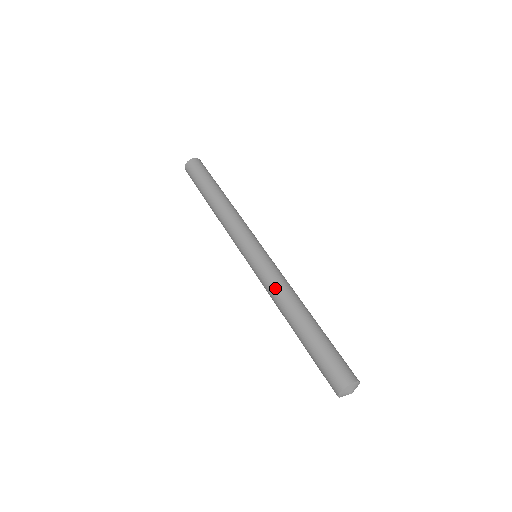
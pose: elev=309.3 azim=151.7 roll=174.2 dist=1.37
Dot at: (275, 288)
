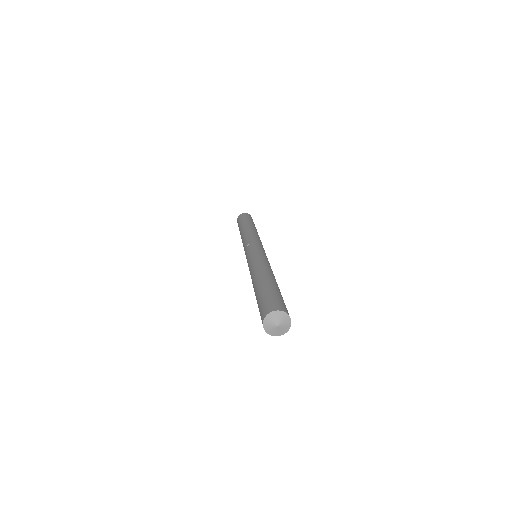
Dot at: (255, 263)
